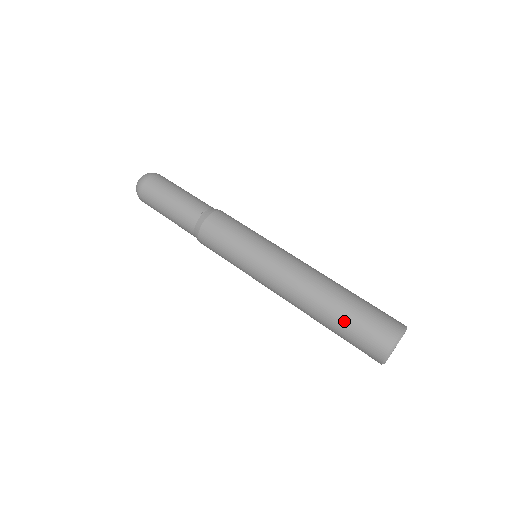
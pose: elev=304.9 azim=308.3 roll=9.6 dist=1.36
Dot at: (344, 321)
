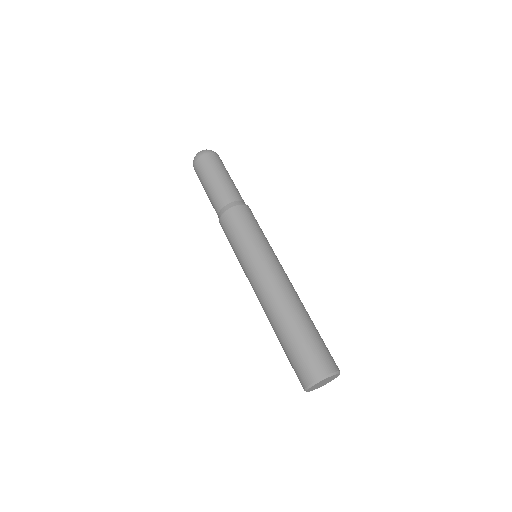
Dot at: (306, 333)
